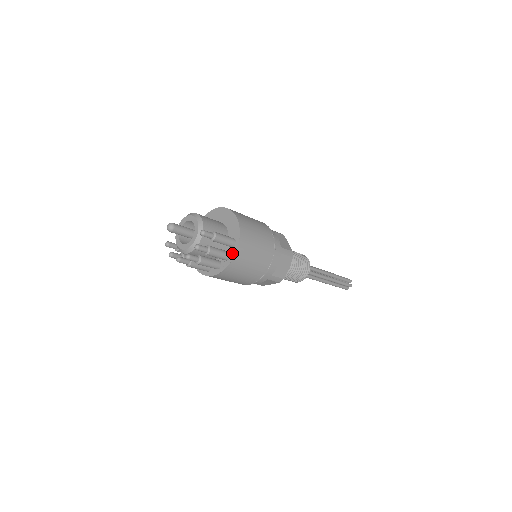
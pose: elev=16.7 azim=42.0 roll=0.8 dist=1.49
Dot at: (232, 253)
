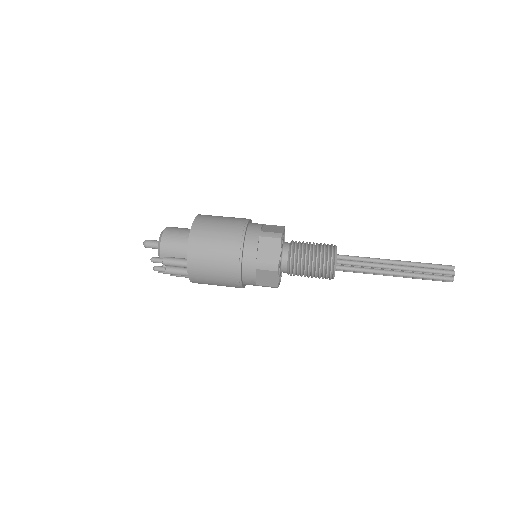
Dot at: occluded
